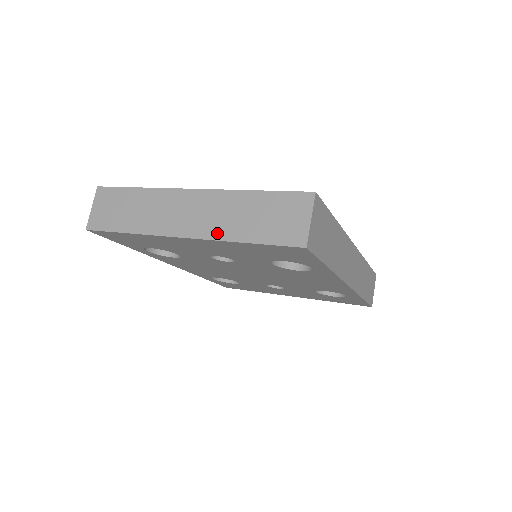
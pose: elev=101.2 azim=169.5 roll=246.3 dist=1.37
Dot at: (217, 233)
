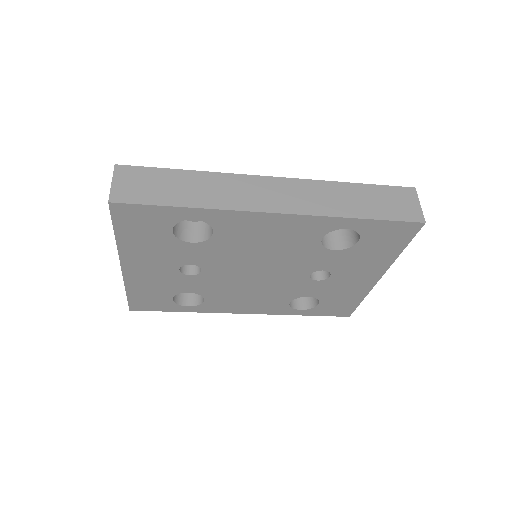
Dot at: occluded
